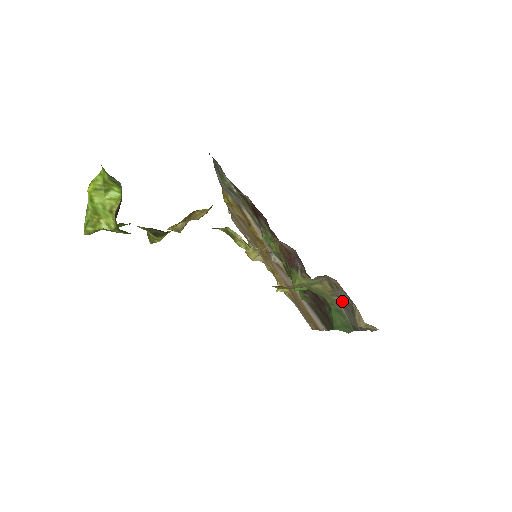
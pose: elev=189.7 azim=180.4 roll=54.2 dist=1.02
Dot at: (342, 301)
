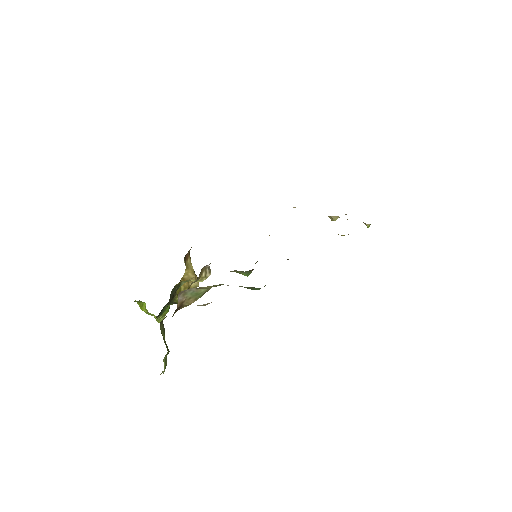
Dot at: occluded
